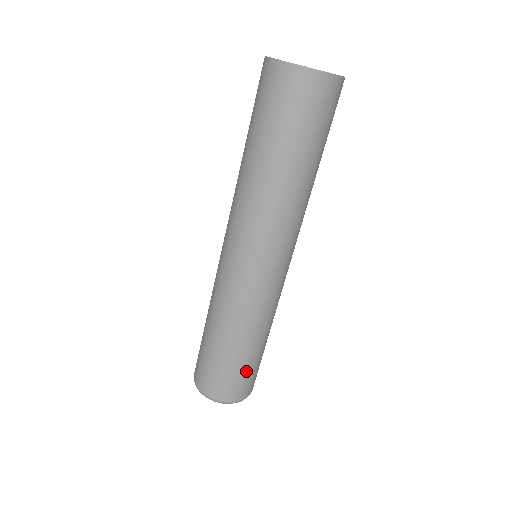
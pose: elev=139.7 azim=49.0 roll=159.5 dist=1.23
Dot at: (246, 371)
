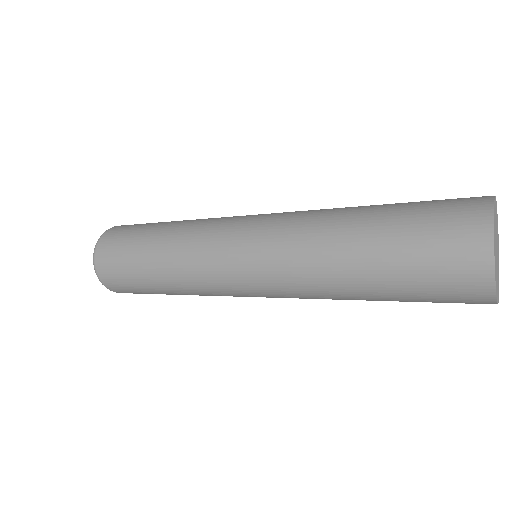
Dot at: (141, 290)
